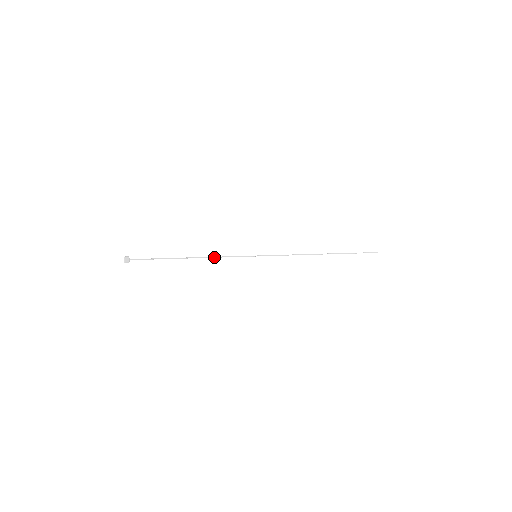
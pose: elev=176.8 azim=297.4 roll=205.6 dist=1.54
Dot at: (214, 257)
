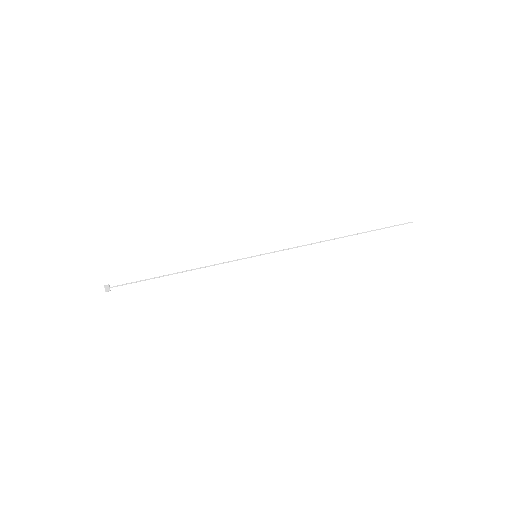
Dot at: occluded
